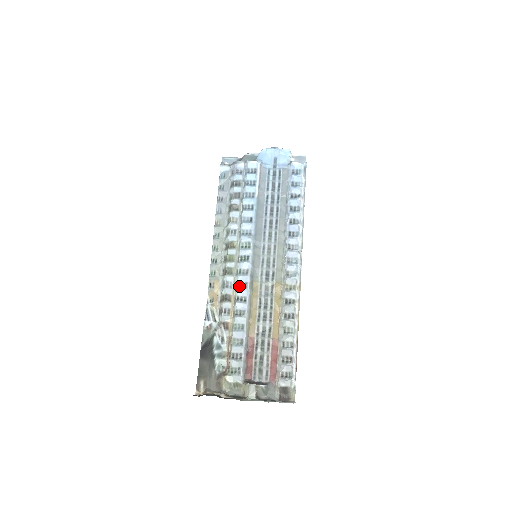
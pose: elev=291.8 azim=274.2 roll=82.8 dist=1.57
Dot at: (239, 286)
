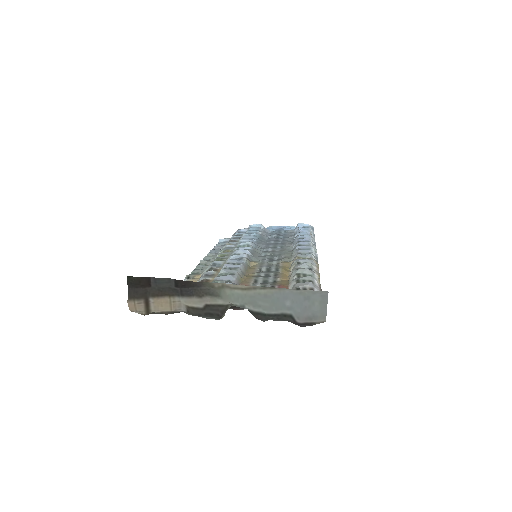
Dot at: (231, 259)
